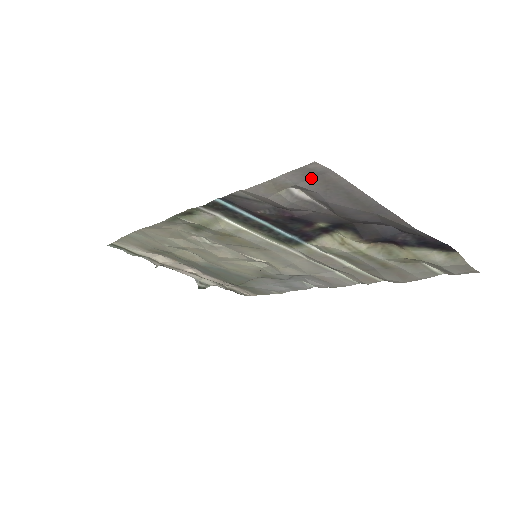
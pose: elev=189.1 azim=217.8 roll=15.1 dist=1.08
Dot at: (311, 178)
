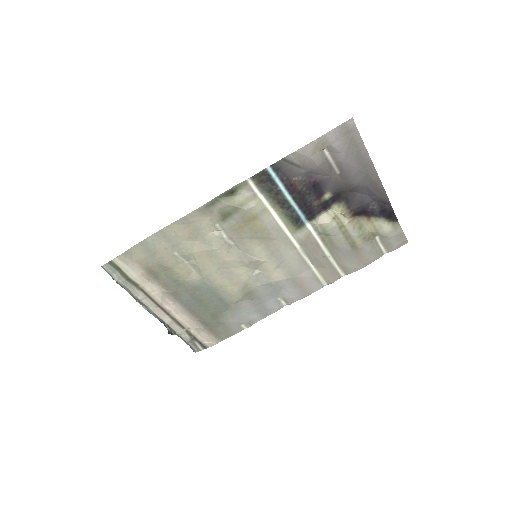
Dot at: (343, 137)
